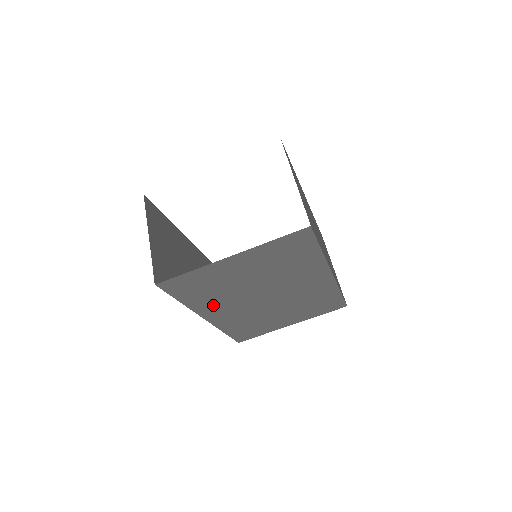
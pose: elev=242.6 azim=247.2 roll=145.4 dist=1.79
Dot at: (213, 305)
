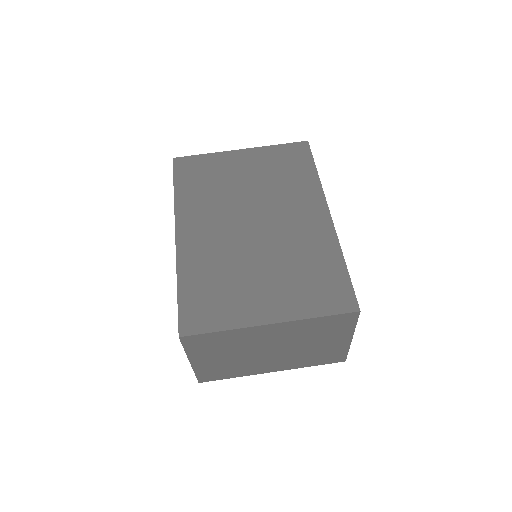
Dot at: (197, 211)
